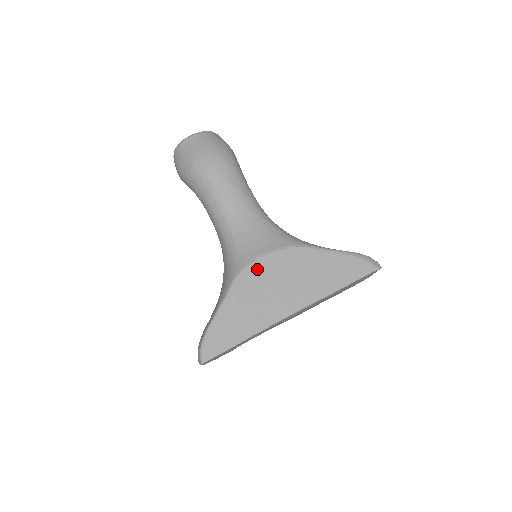
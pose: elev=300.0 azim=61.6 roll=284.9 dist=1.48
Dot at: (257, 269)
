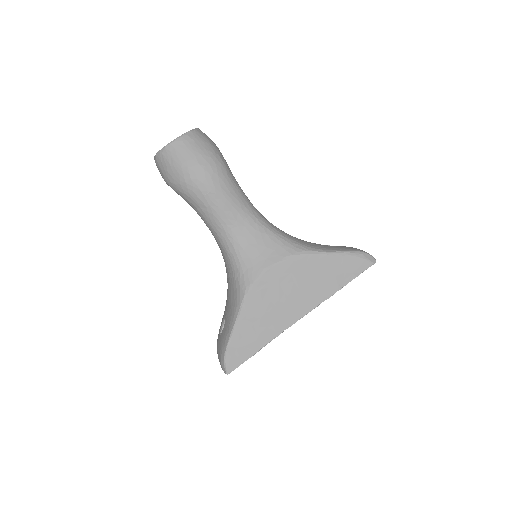
Dot at: (265, 282)
